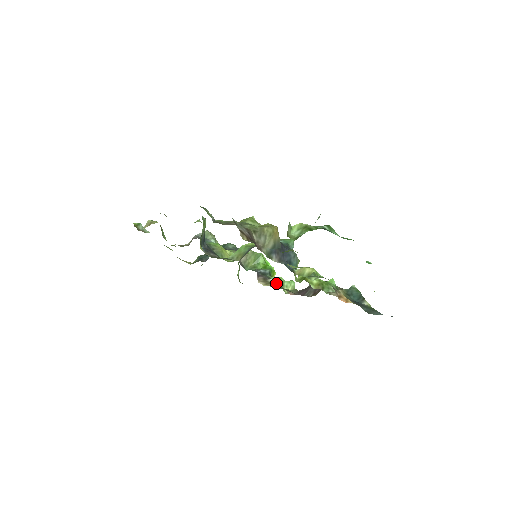
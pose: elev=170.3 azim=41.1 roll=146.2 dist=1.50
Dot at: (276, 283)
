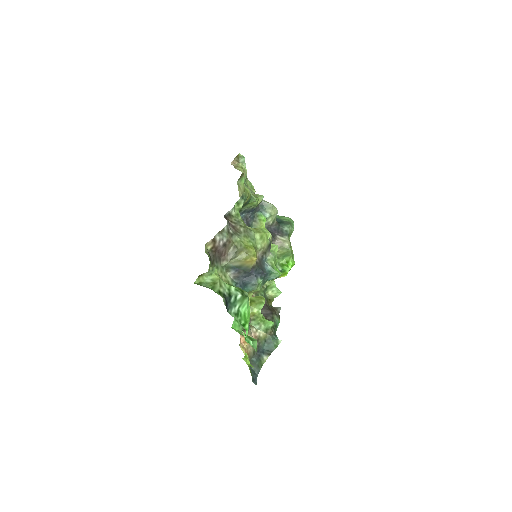
Dot at: occluded
